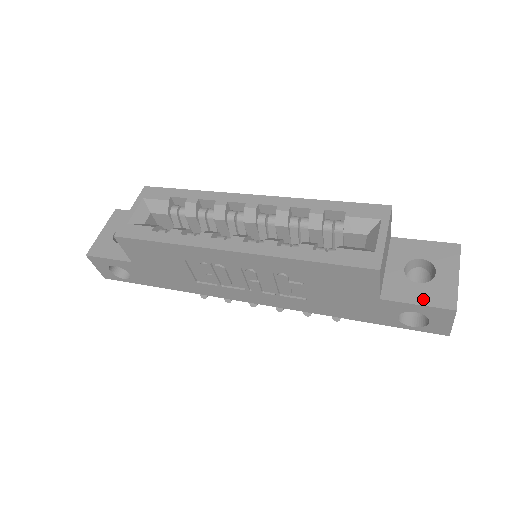
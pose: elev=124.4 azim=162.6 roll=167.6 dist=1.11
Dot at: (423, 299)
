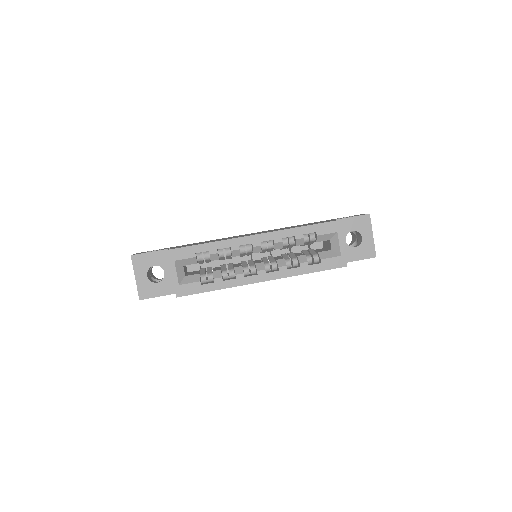
Dot at: (360, 256)
